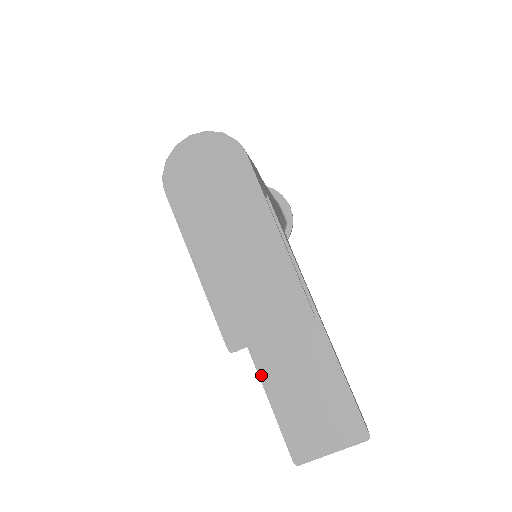
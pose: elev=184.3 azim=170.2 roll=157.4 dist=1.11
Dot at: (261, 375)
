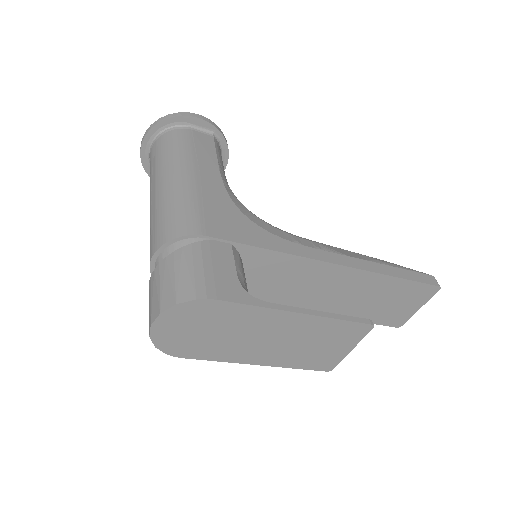
Dot at: occluded
